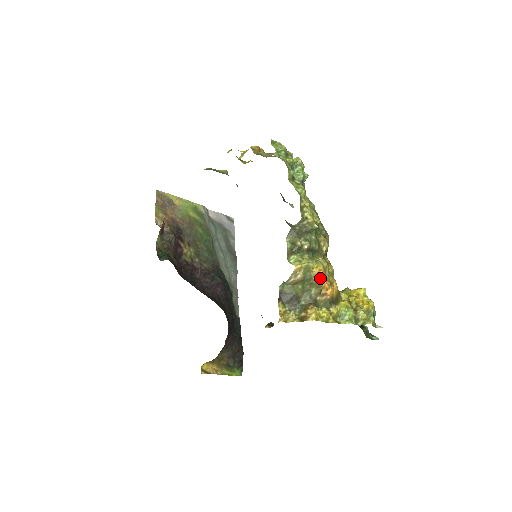
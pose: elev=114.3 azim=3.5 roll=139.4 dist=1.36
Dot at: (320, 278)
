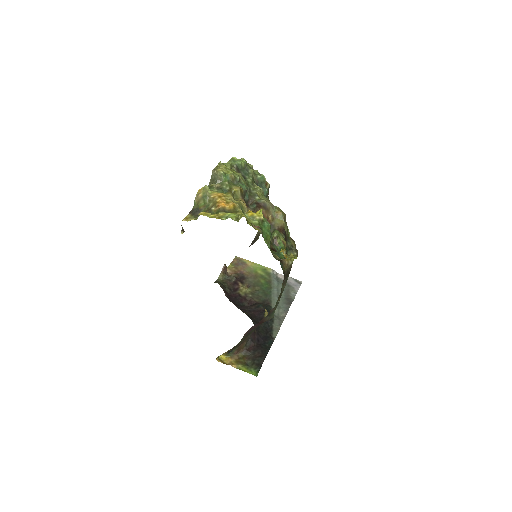
Dot at: (216, 197)
